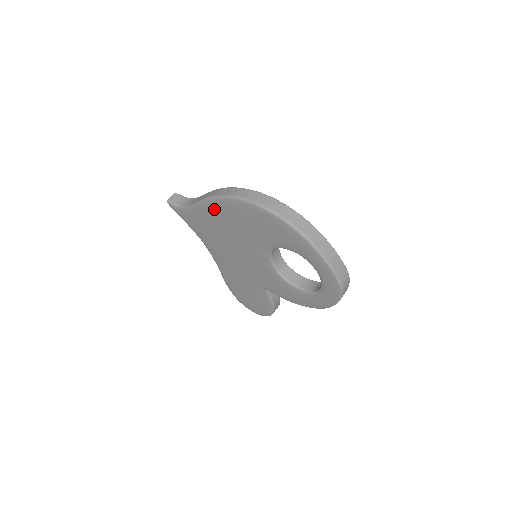
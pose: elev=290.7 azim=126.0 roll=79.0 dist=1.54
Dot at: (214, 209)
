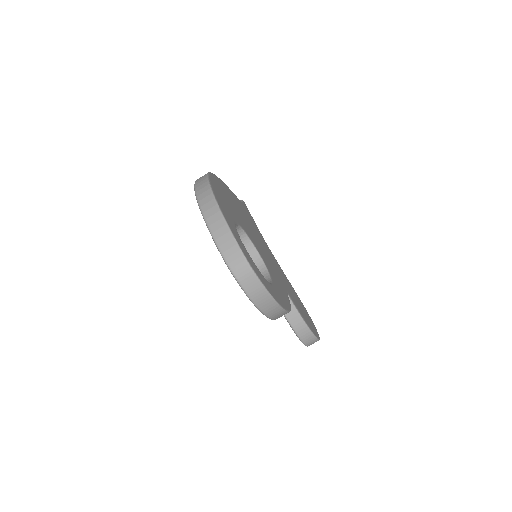
Dot at: occluded
